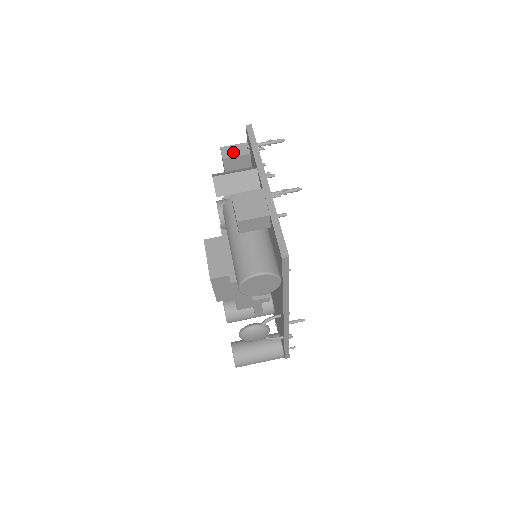
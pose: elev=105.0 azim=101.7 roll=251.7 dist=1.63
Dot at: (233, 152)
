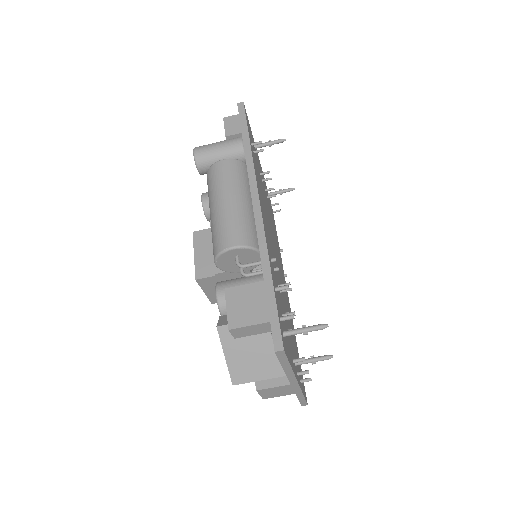
Dot at: (249, 333)
